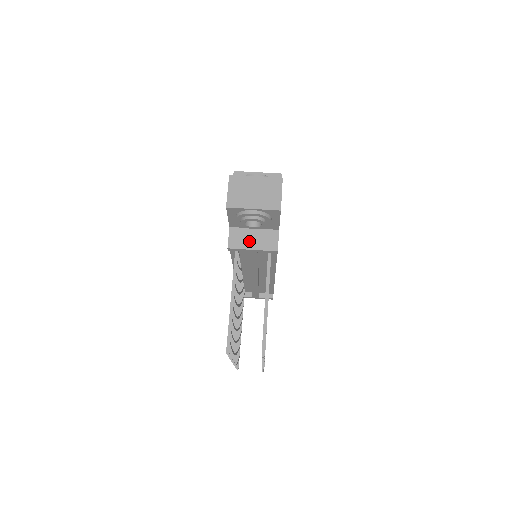
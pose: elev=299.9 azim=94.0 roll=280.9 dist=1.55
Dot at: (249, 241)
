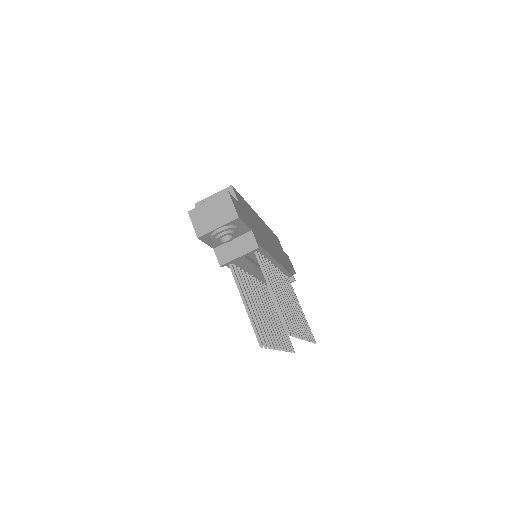
Dot at: (233, 252)
